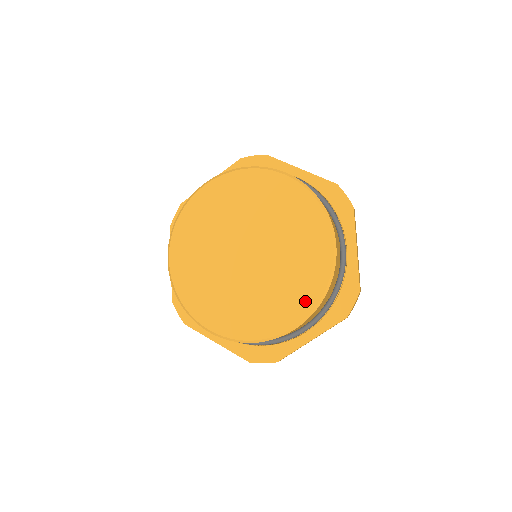
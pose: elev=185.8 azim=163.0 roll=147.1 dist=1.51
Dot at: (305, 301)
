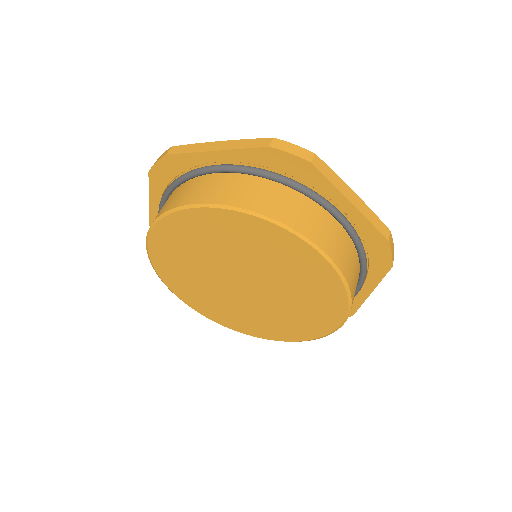
Dot at: (292, 335)
